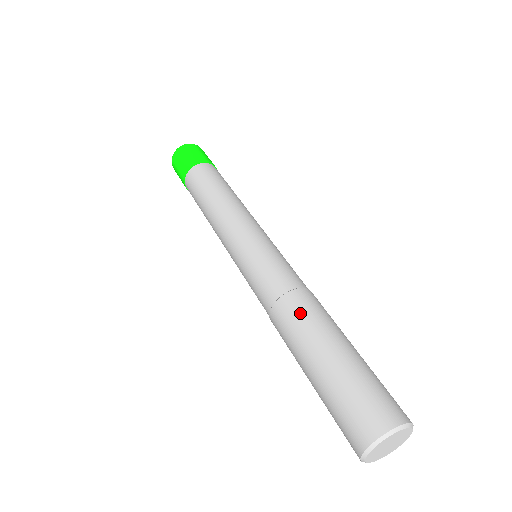
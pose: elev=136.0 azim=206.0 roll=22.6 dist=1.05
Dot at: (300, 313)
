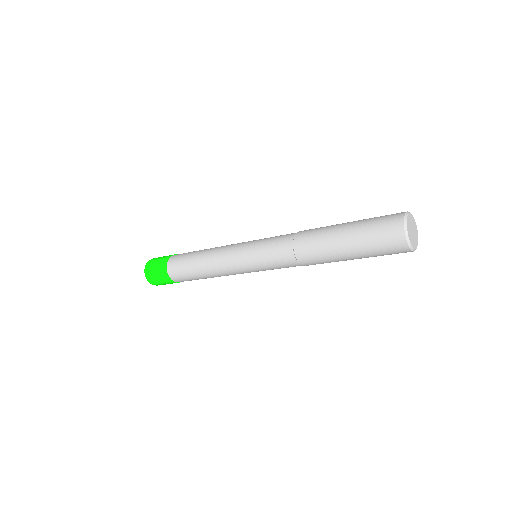
Dot at: occluded
